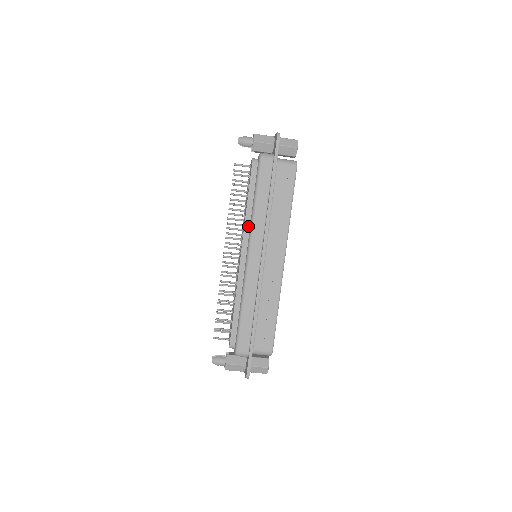
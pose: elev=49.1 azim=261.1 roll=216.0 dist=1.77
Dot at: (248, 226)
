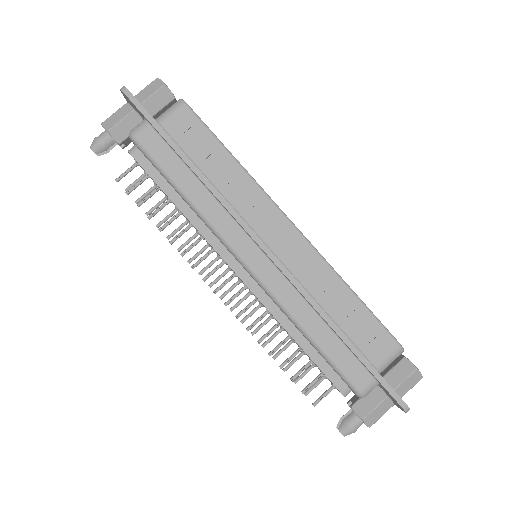
Dot at: (207, 231)
